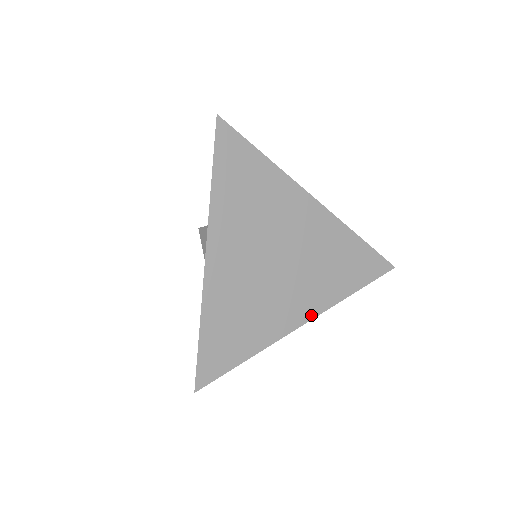
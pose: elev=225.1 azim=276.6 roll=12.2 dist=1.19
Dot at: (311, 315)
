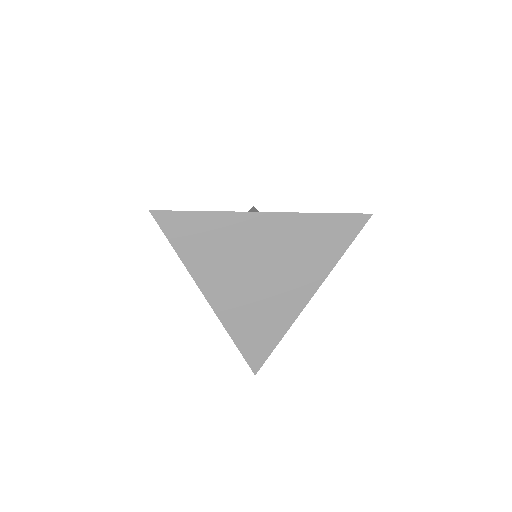
Dot at: (313, 291)
